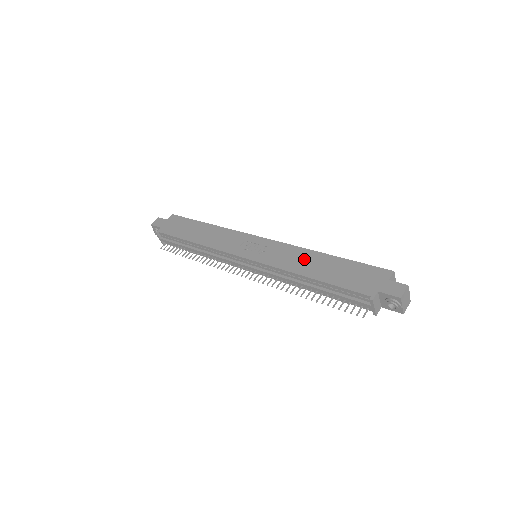
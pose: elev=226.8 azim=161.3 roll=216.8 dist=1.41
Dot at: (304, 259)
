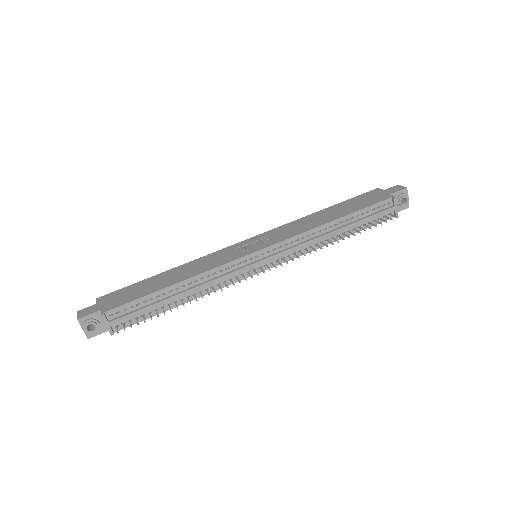
Dot at: (311, 220)
